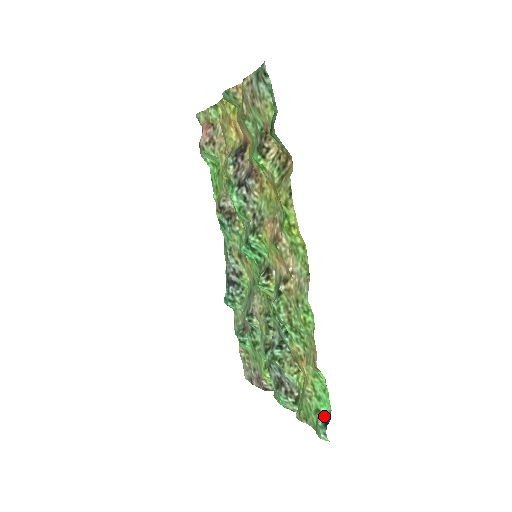
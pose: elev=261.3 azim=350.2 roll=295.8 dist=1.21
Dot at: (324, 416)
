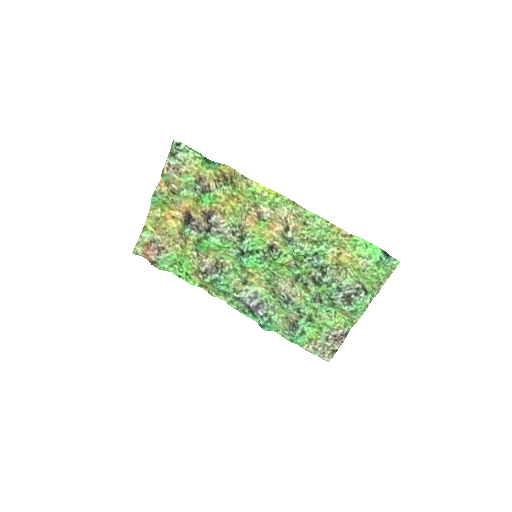
Dot at: (383, 258)
